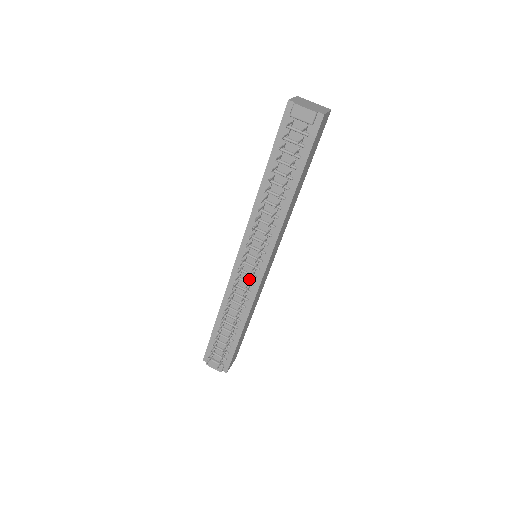
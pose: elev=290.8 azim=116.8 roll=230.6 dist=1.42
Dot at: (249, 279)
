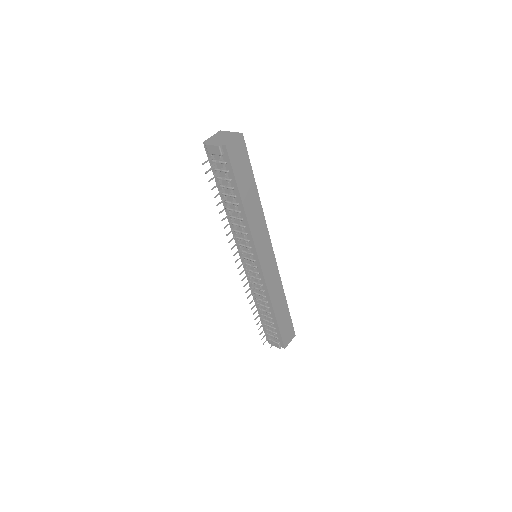
Dot at: (248, 277)
